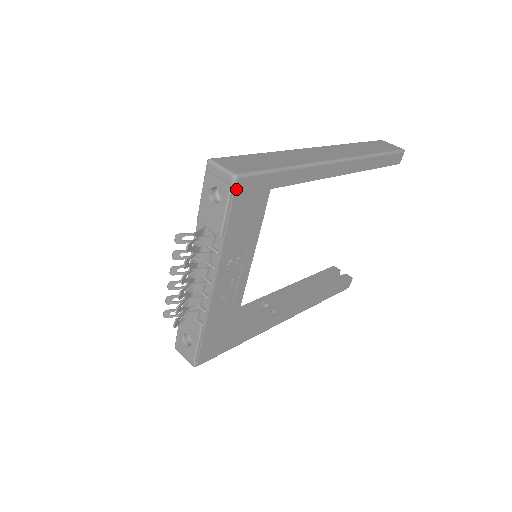
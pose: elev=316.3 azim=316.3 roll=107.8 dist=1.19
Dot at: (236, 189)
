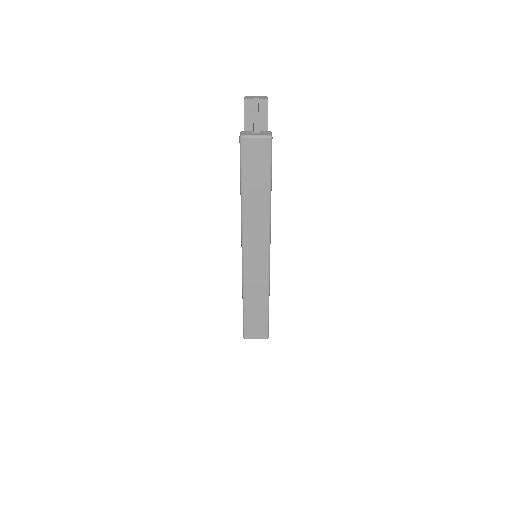
Dot at: occluded
